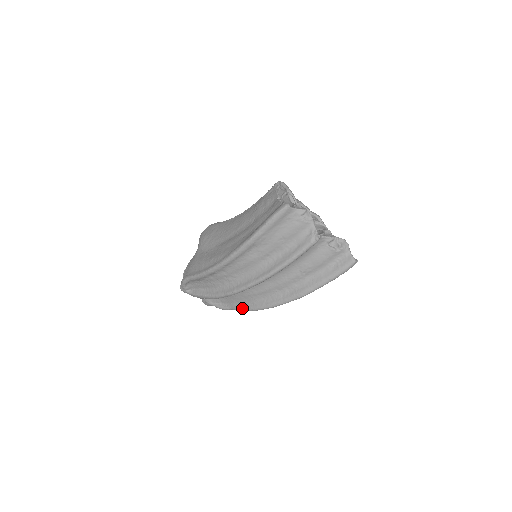
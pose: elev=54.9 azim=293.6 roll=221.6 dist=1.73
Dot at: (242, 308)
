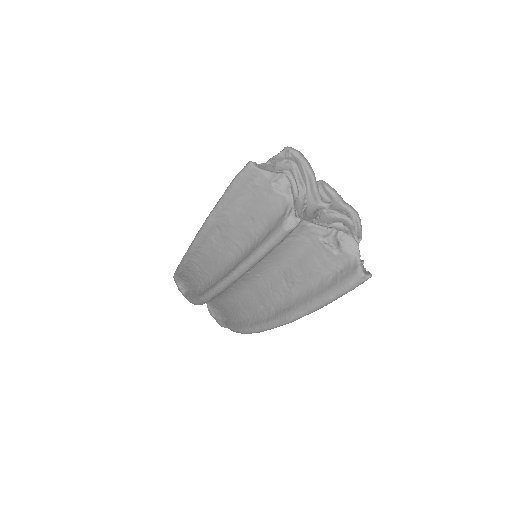
Dot at: (232, 327)
